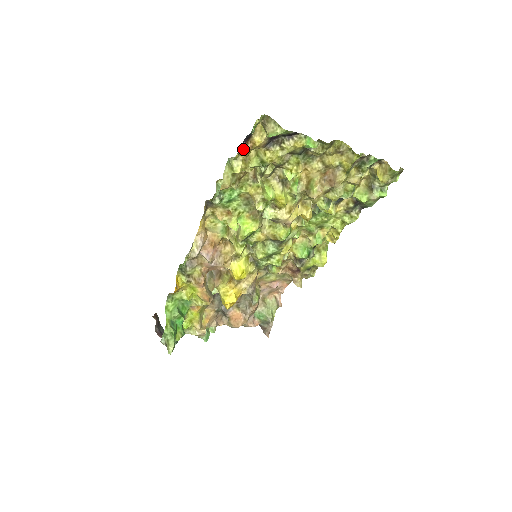
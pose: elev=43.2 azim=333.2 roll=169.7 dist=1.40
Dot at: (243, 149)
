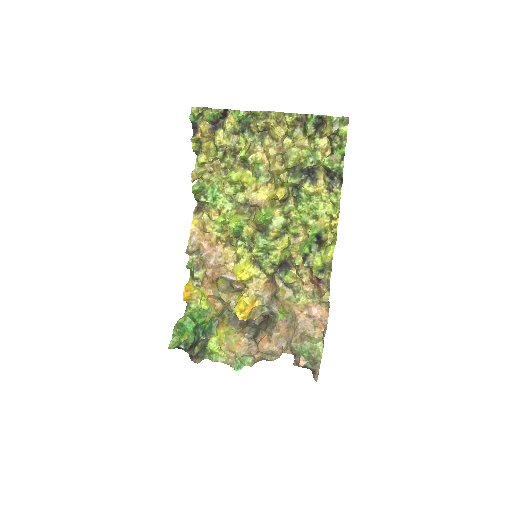
Dot at: (193, 137)
